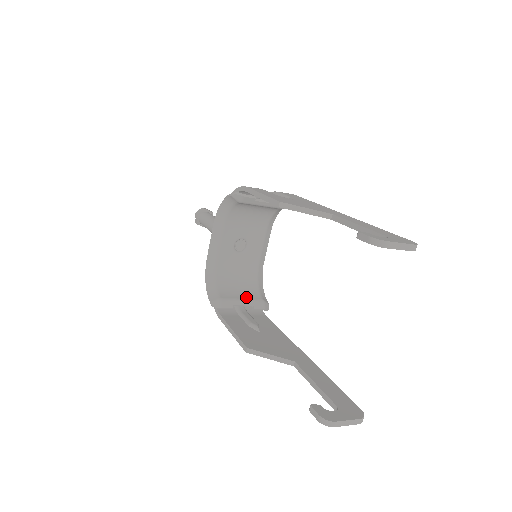
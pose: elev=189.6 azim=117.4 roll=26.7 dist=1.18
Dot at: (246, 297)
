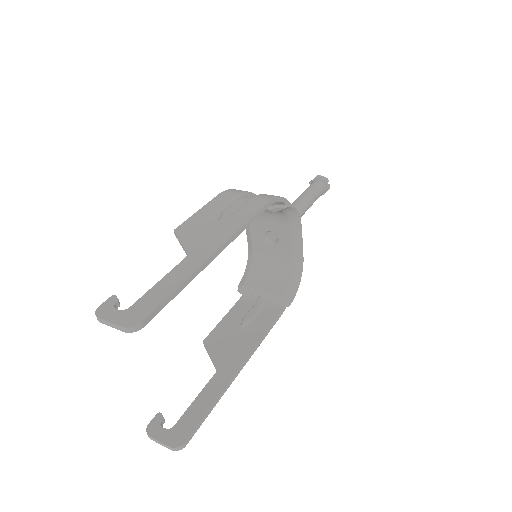
Dot at: (269, 289)
